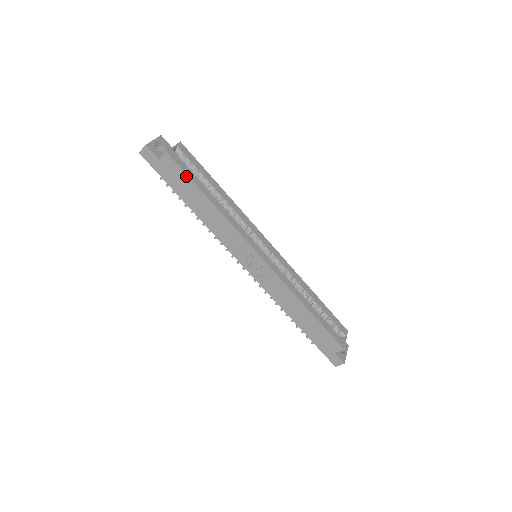
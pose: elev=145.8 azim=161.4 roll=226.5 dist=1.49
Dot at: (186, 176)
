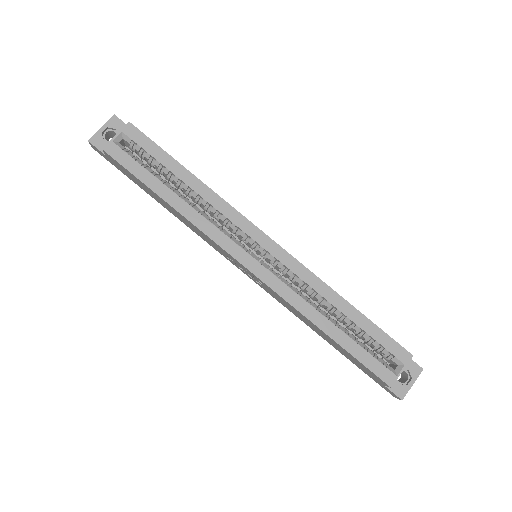
Dot at: (132, 174)
